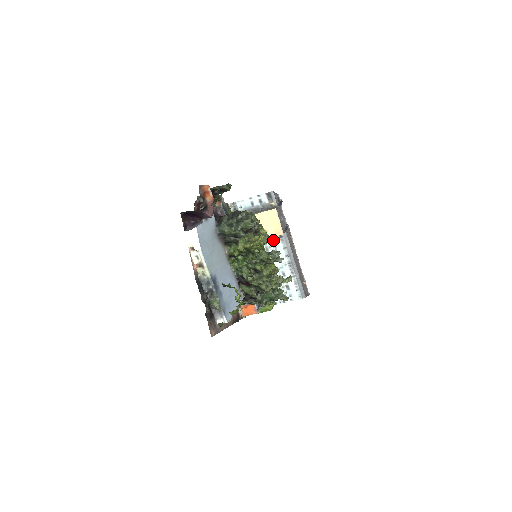
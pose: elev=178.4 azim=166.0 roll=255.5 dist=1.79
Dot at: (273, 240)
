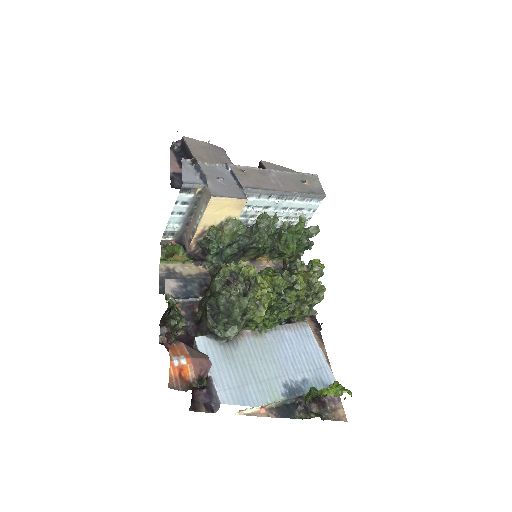
Dot at: occluded
